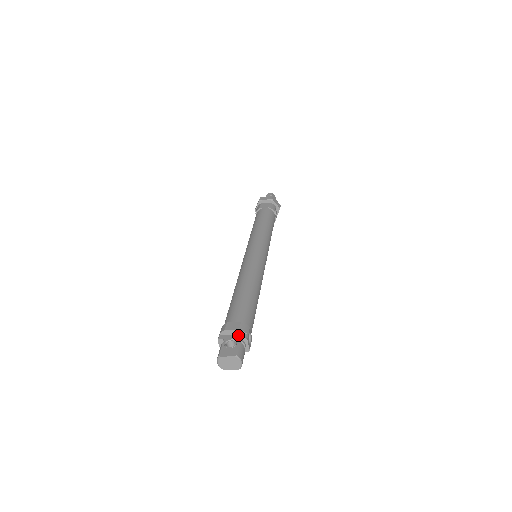
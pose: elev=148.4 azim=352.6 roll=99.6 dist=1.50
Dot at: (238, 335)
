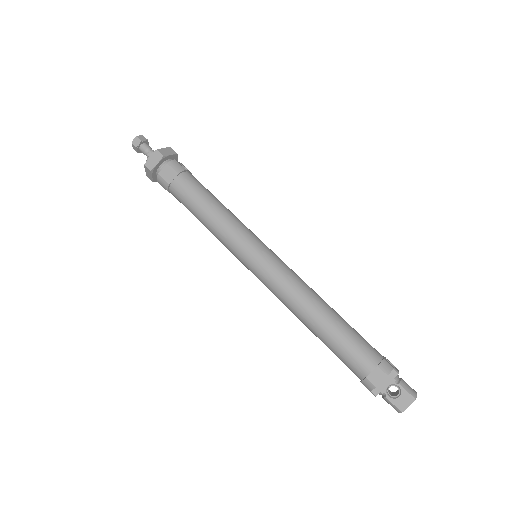
Dot at: (388, 377)
